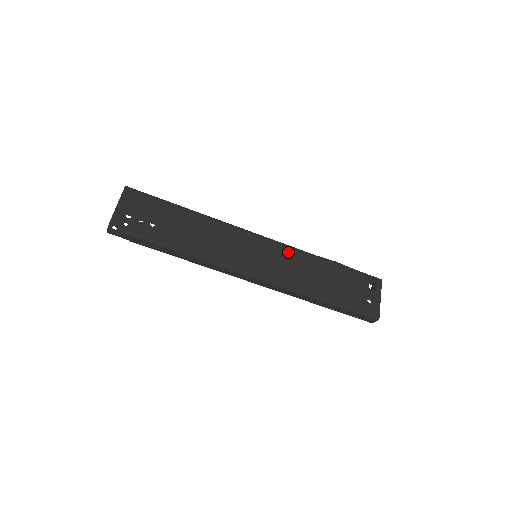
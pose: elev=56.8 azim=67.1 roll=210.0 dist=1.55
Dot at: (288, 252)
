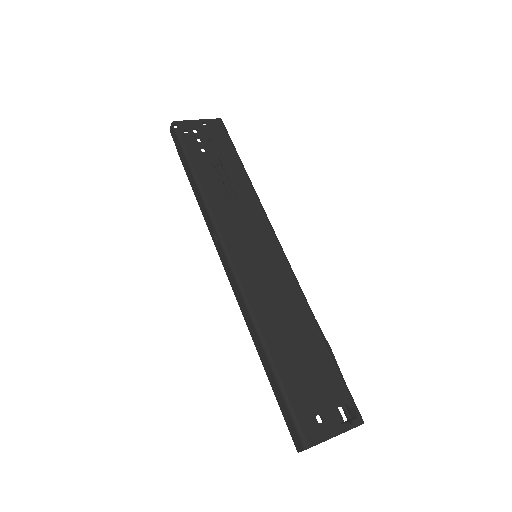
Dot at: (289, 282)
